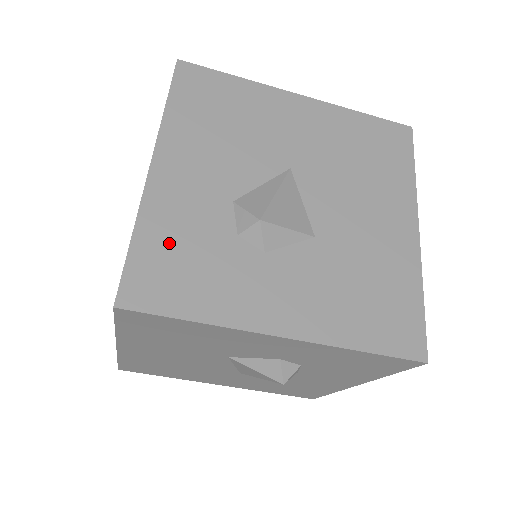
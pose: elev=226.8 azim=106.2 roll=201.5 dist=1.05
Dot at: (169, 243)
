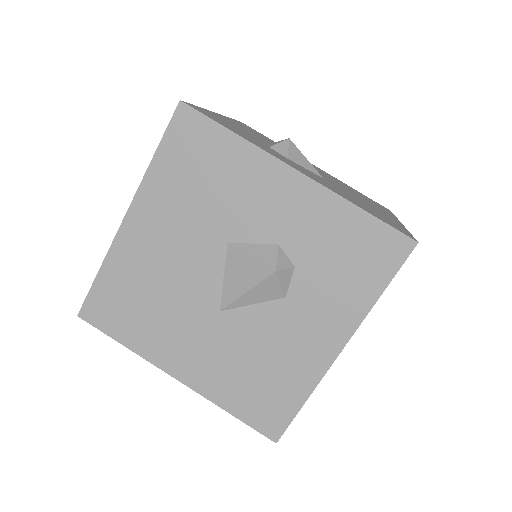
Dot at: (223, 121)
